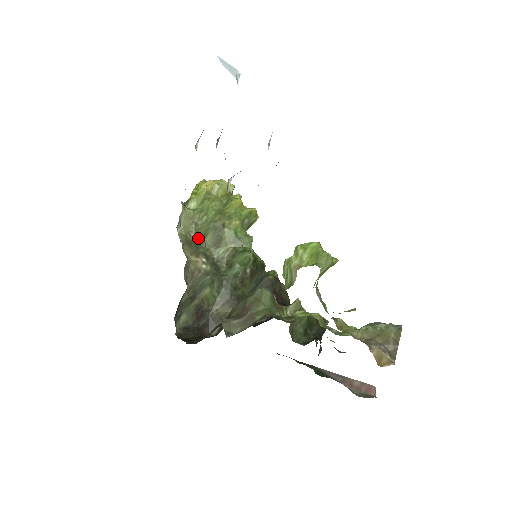
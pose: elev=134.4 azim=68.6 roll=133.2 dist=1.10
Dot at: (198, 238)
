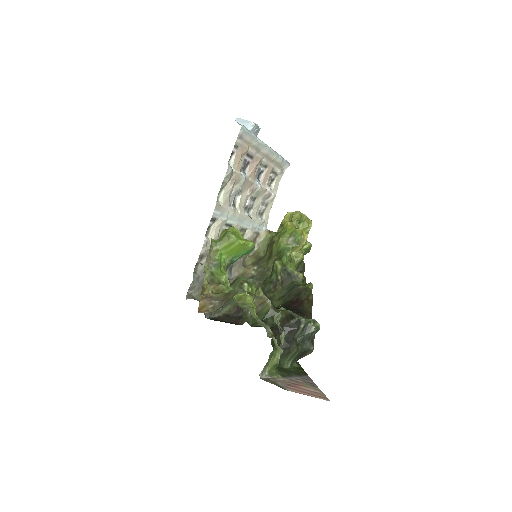
Dot at: (265, 254)
